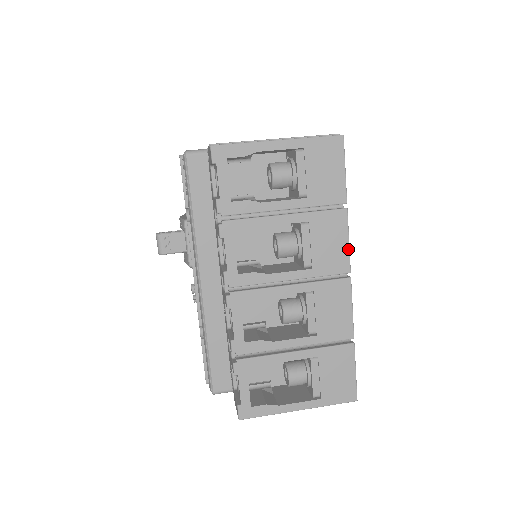
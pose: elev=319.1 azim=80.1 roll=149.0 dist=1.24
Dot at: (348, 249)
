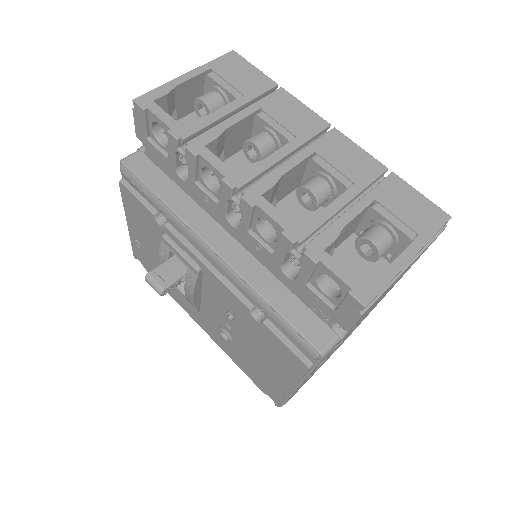
Dot at: (311, 110)
